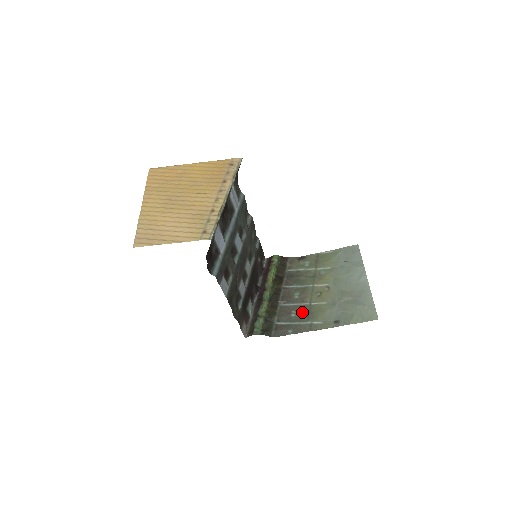
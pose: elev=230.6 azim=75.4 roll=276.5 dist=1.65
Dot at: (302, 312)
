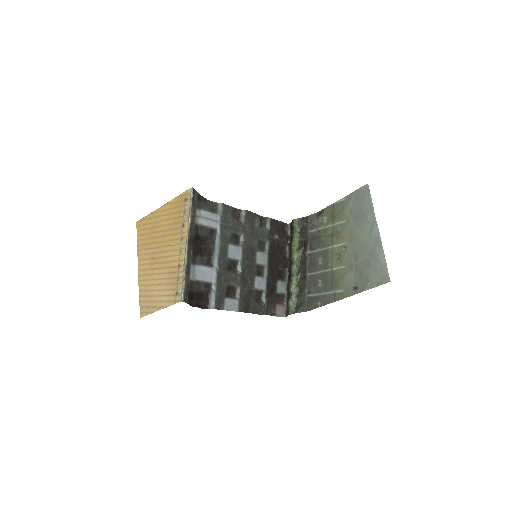
Dot at: (326, 280)
